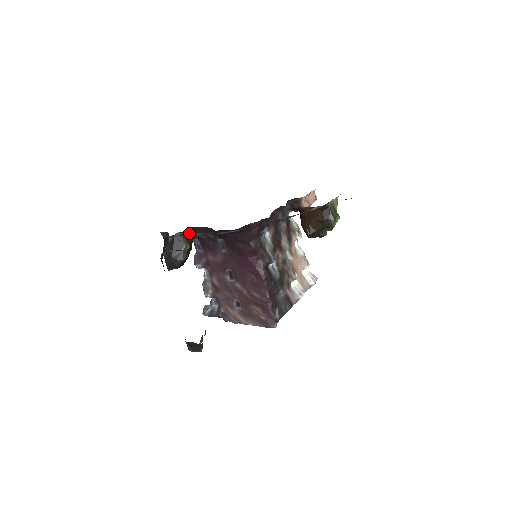
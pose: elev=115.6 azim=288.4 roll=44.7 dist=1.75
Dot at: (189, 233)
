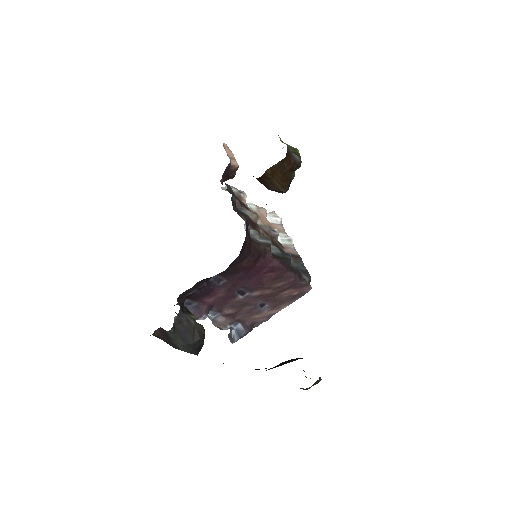
Dot at: occluded
